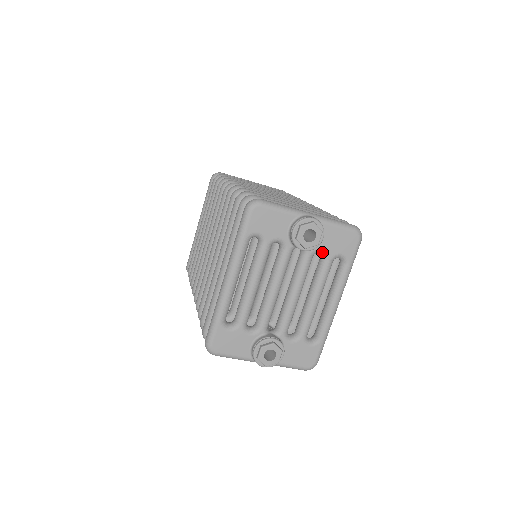
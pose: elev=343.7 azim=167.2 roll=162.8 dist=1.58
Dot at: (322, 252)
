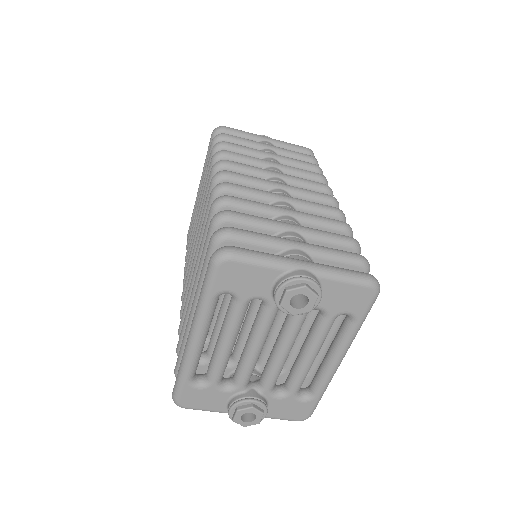
Dot at: (320, 310)
